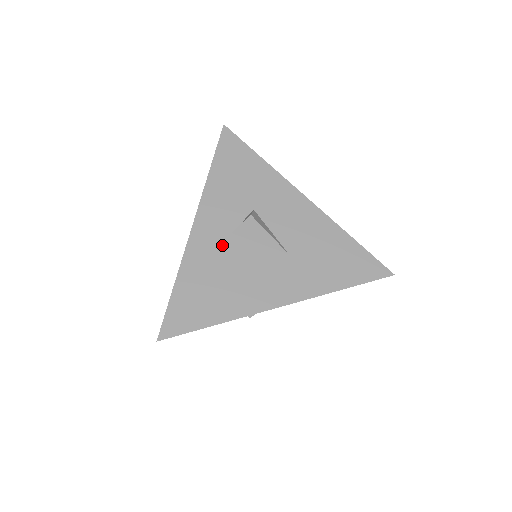
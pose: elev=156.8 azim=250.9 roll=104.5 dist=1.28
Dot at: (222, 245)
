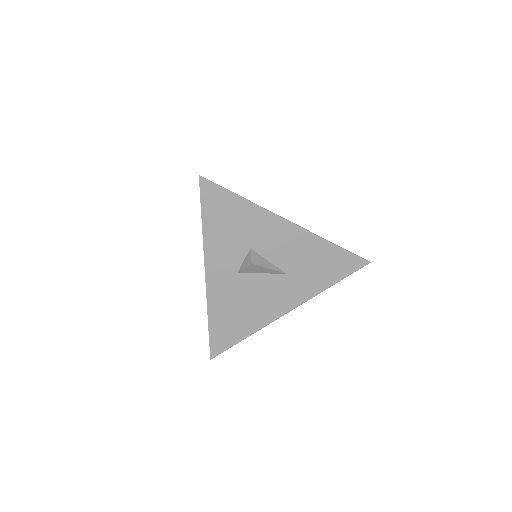
Dot at: (233, 284)
